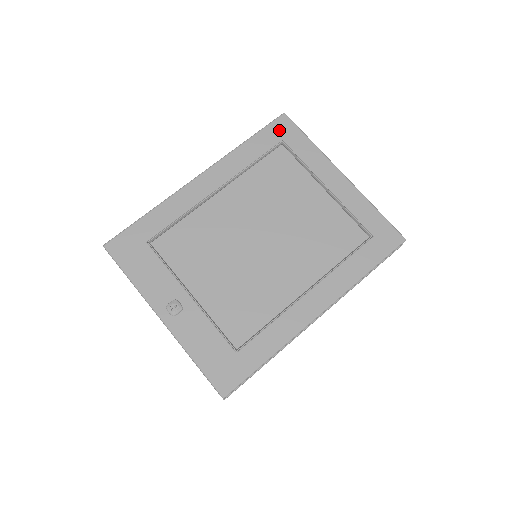
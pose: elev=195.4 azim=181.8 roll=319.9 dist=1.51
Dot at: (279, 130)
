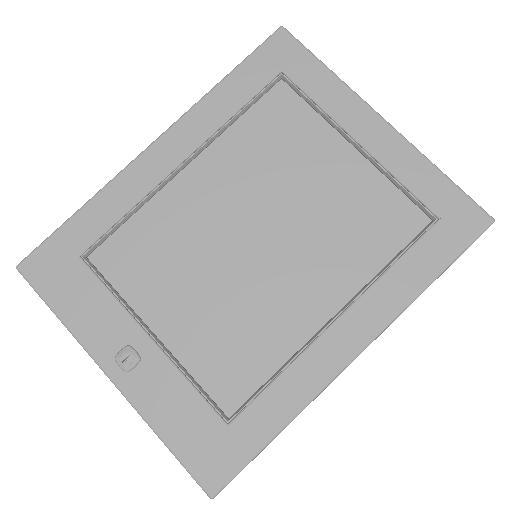
Dot at: (275, 56)
